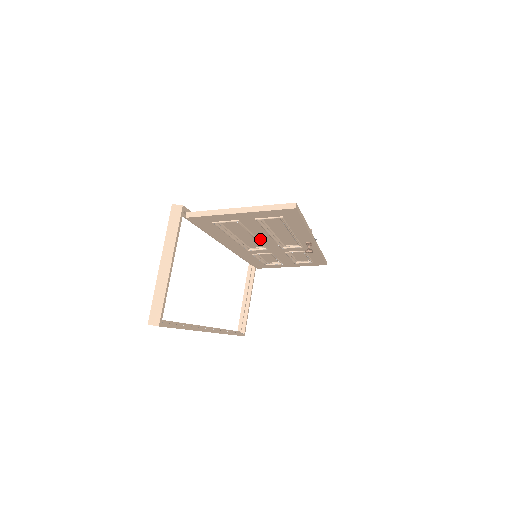
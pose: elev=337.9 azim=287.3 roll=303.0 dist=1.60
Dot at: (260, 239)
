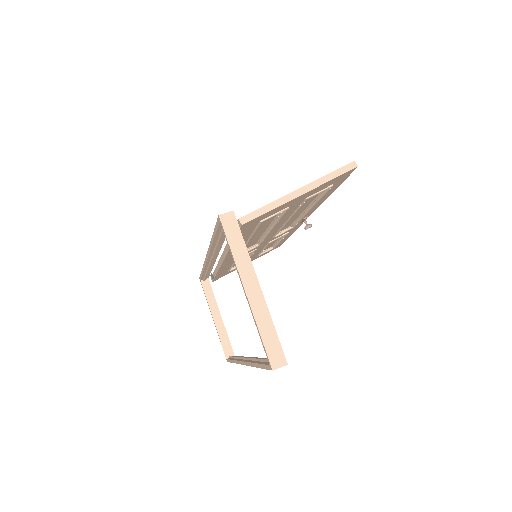
Dot at: occluded
